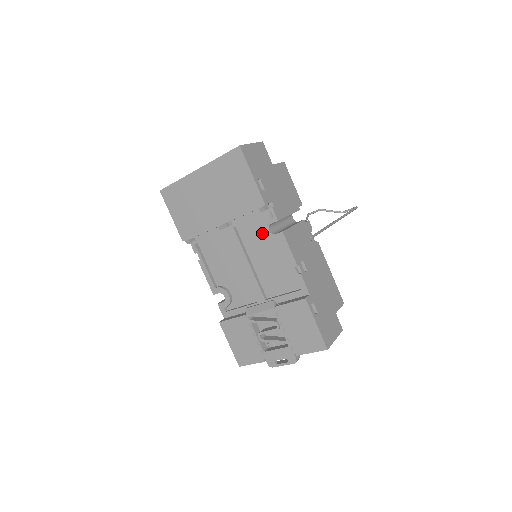
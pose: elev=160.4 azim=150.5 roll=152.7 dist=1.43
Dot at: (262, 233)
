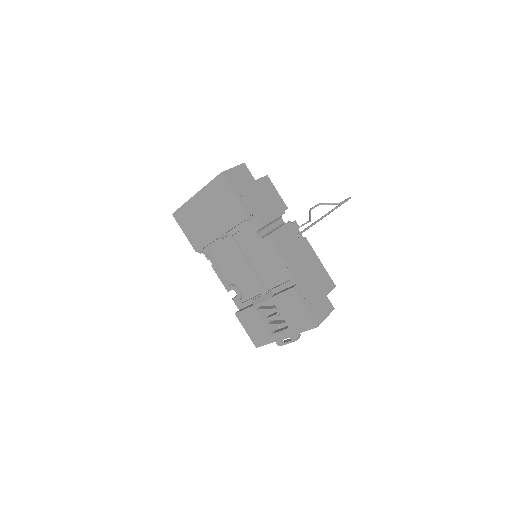
Dot at: (254, 238)
